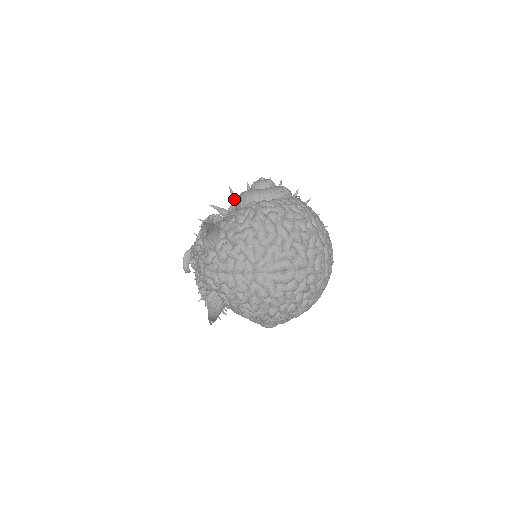
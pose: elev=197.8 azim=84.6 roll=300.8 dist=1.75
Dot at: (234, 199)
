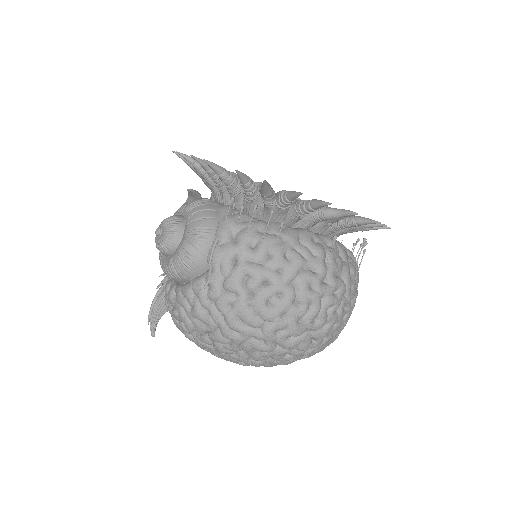
Dot at: occluded
